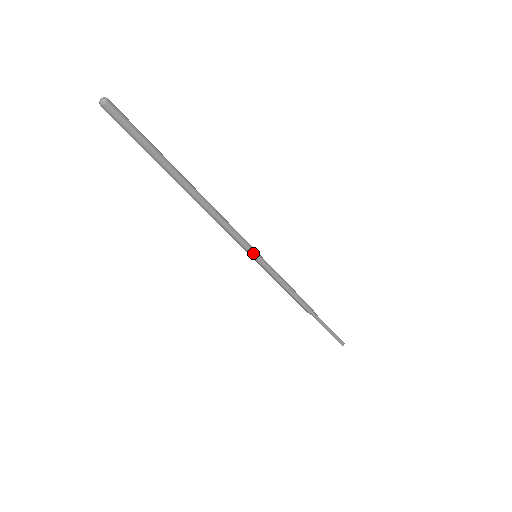
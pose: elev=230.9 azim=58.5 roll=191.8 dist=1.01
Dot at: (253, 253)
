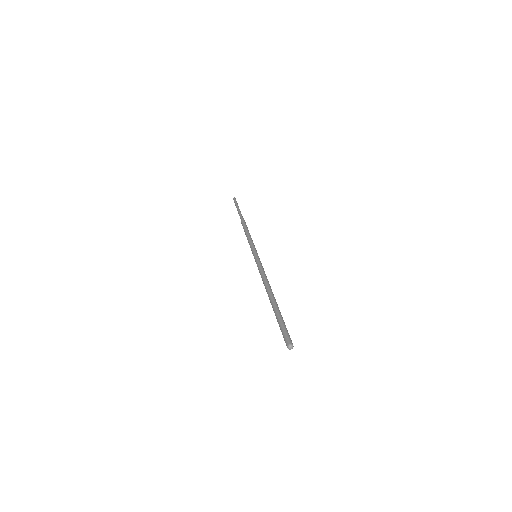
Dot at: occluded
